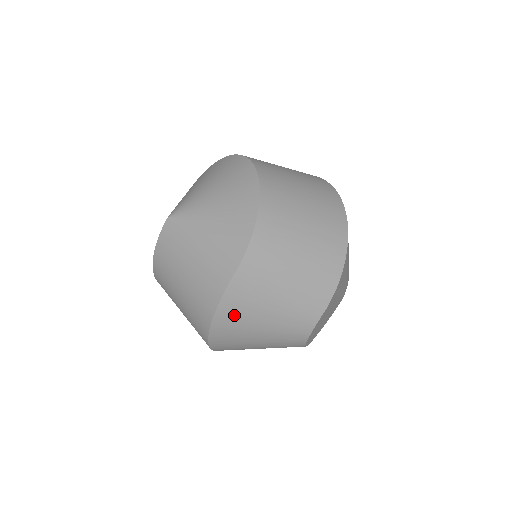
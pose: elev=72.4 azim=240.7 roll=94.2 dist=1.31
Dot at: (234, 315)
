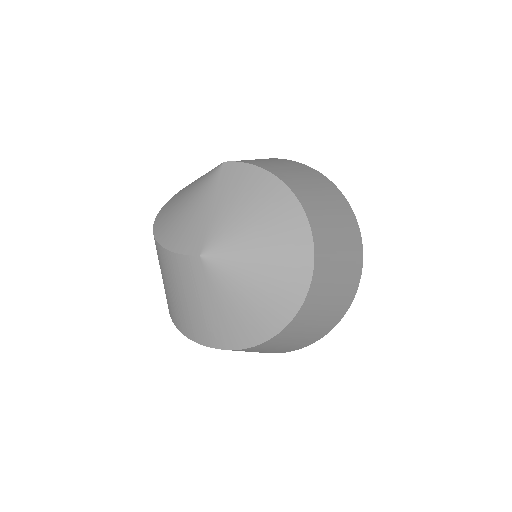
Dot at: occluded
